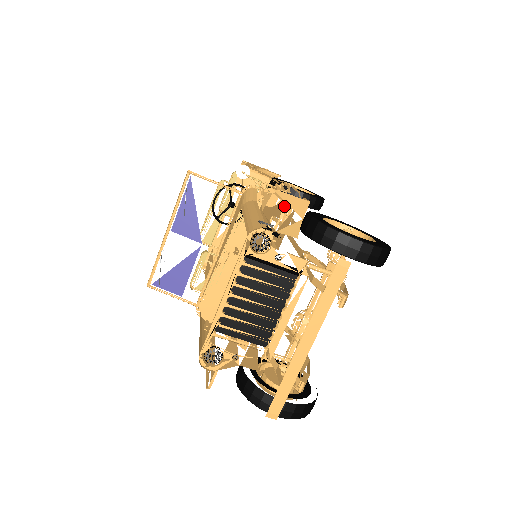
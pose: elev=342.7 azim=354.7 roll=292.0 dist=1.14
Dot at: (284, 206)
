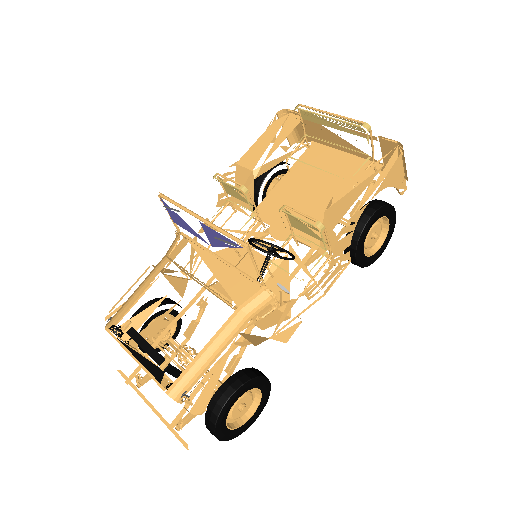
Dot at: (200, 414)
